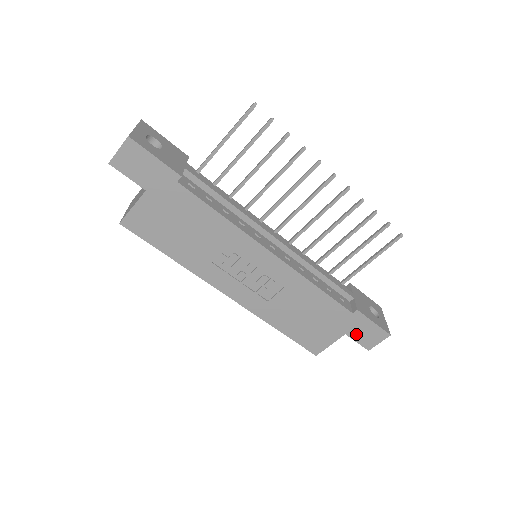
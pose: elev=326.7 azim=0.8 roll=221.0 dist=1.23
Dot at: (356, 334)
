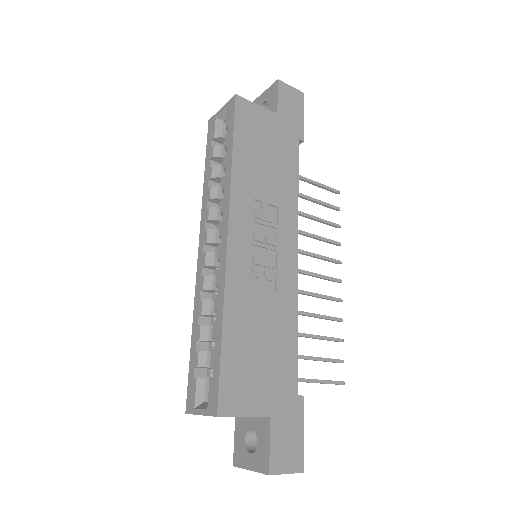
Dot at: (278, 430)
